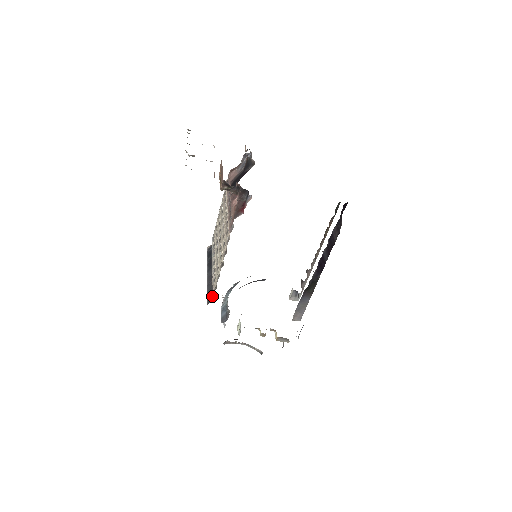
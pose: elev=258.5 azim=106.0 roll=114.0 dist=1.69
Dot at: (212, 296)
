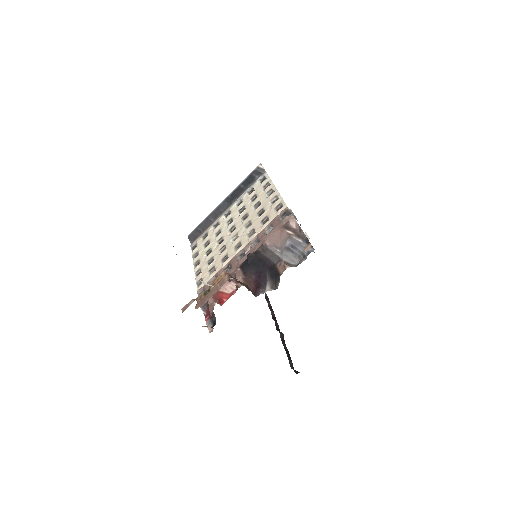
Dot at: (196, 237)
